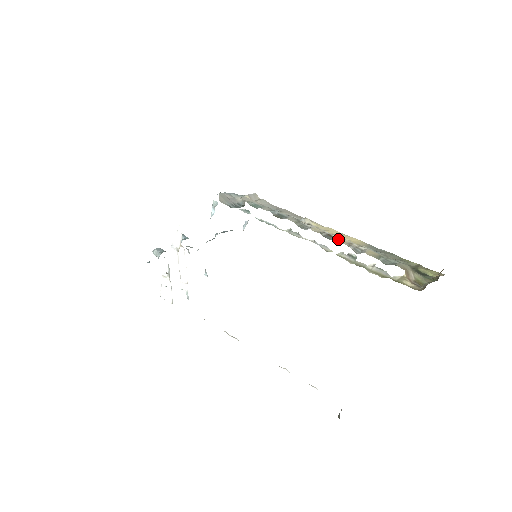
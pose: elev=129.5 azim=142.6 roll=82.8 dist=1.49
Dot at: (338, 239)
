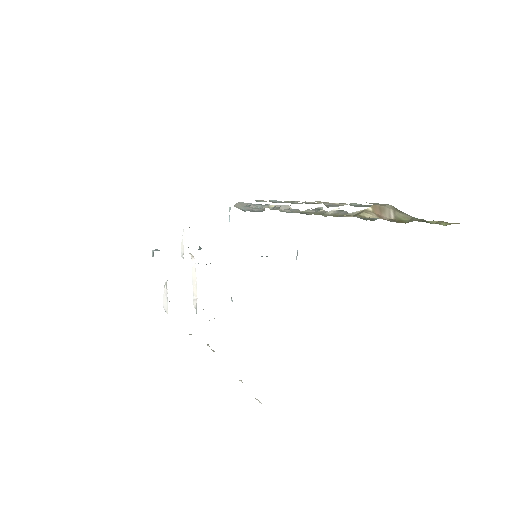
Dot at: (317, 201)
